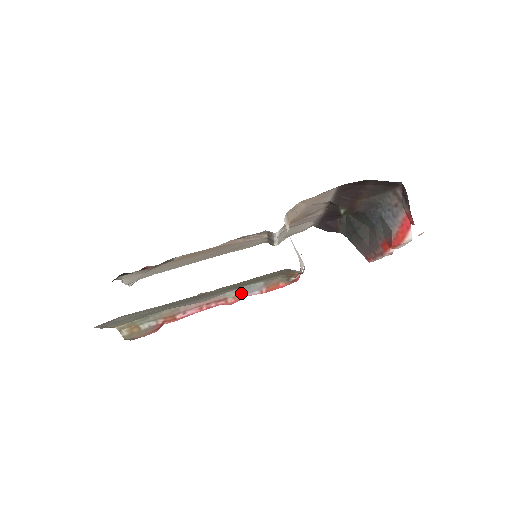
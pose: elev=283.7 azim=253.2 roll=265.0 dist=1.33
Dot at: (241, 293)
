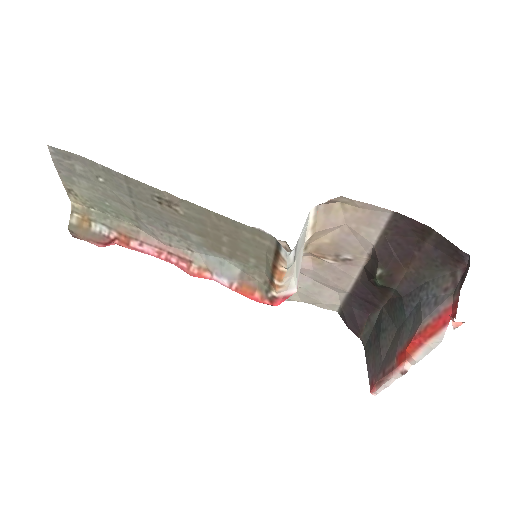
Dot at: (210, 268)
